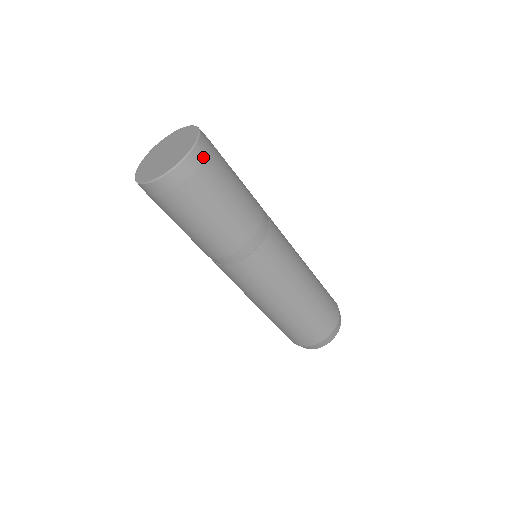
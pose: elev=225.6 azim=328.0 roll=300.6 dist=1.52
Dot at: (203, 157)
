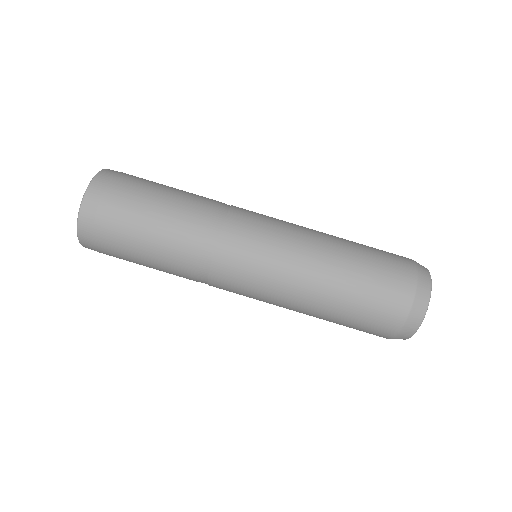
Dot at: occluded
